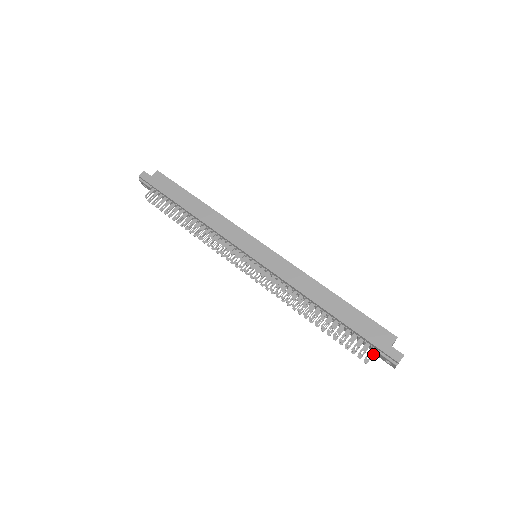
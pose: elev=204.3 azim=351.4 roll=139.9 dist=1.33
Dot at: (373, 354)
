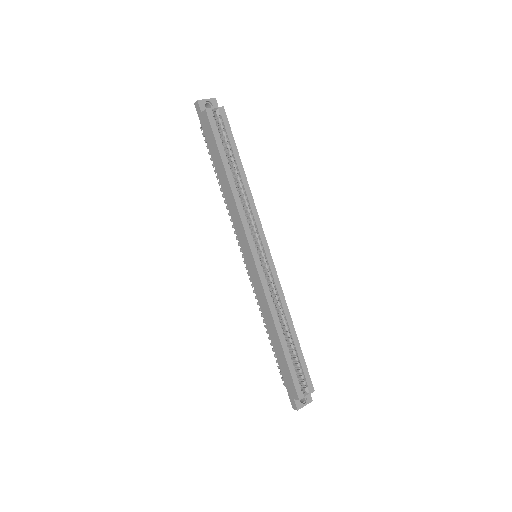
Dot at: occluded
